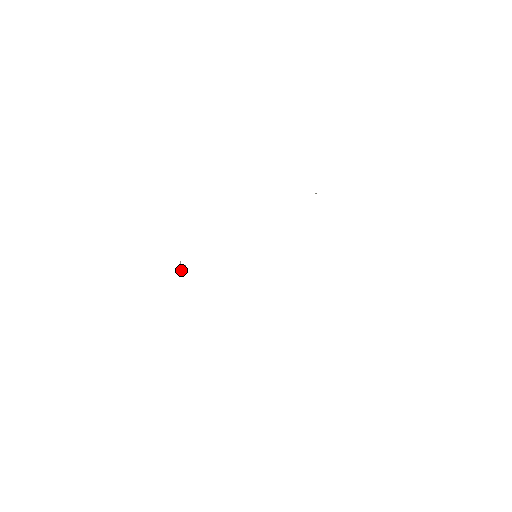
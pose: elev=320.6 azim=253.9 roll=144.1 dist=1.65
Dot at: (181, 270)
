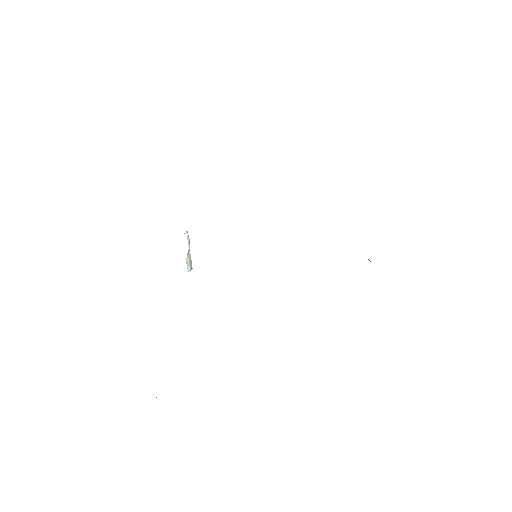
Dot at: (189, 263)
